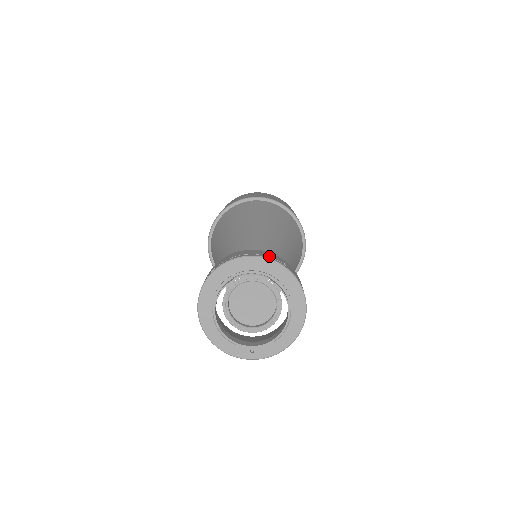
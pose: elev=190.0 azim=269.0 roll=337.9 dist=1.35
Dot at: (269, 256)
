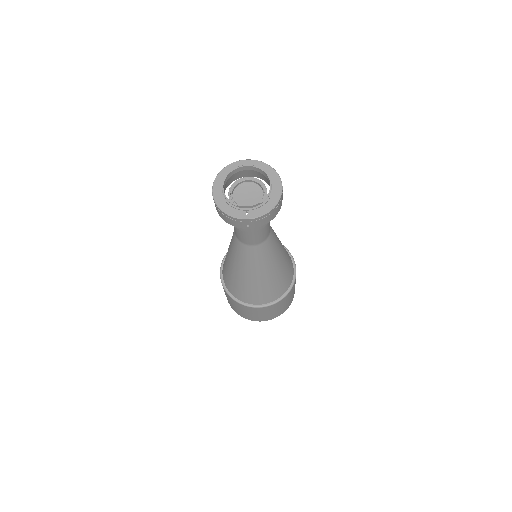
Dot at: occluded
